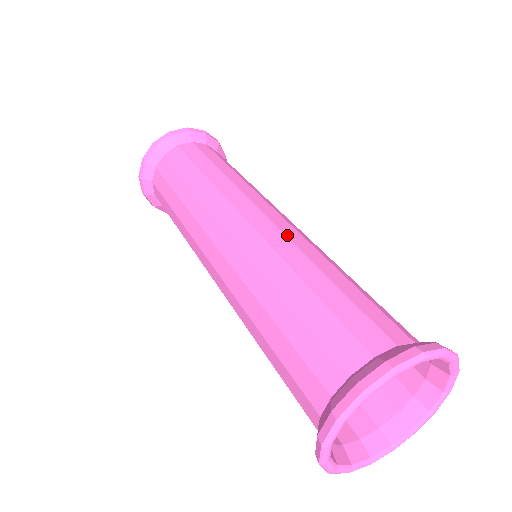
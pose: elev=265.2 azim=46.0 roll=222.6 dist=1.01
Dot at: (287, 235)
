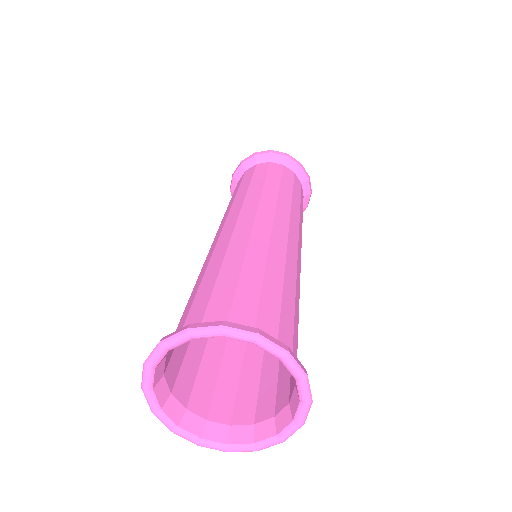
Dot at: (253, 232)
